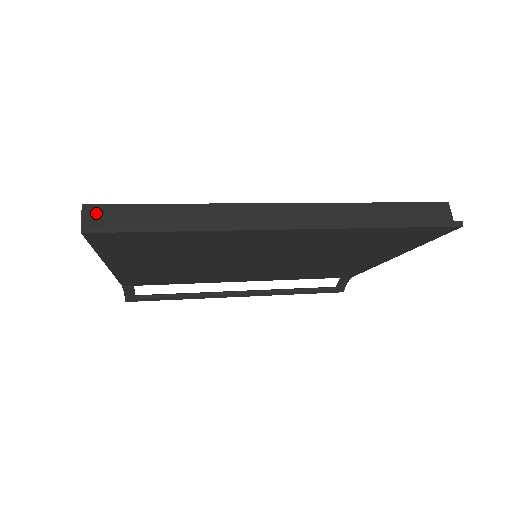
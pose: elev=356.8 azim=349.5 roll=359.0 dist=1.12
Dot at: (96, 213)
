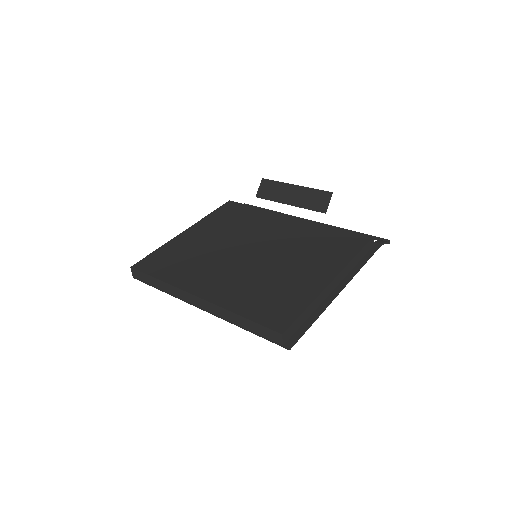
Dot at: (135, 273)
